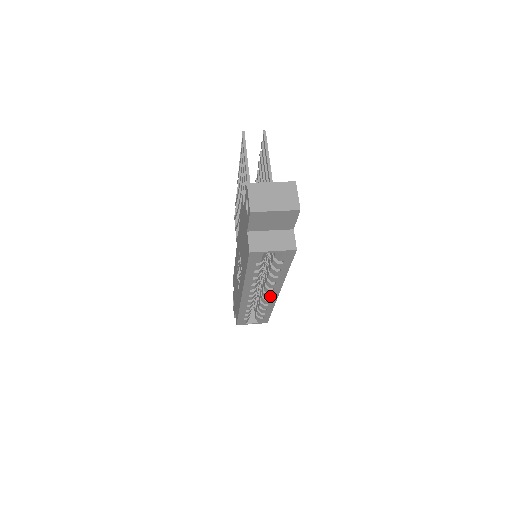
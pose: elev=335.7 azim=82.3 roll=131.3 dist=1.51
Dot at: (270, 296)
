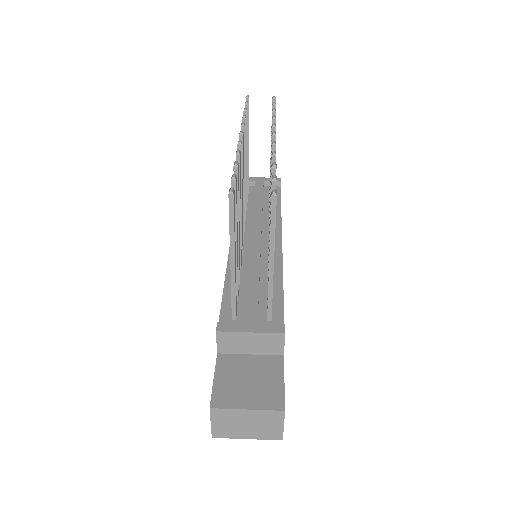
Dot at: occluded
